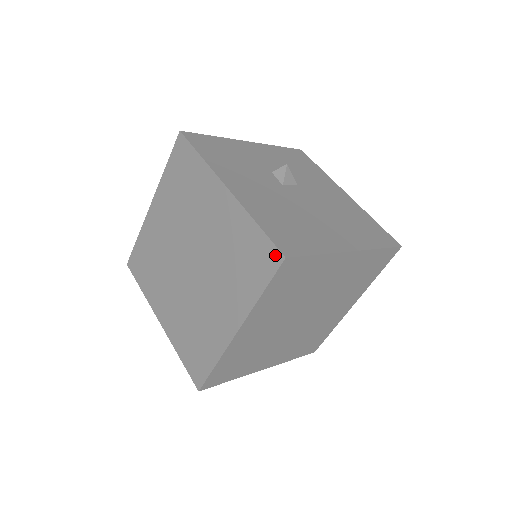
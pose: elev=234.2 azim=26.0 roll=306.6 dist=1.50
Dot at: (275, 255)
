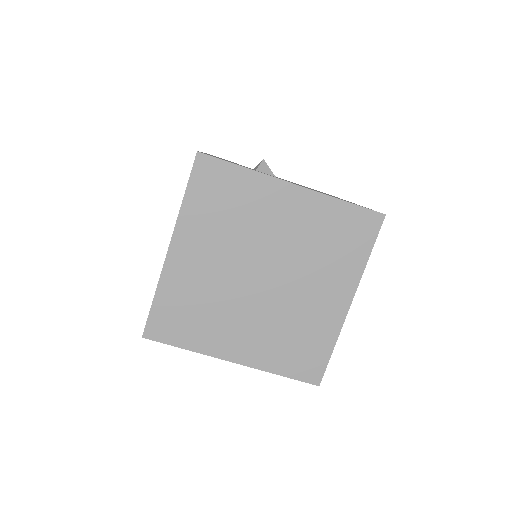
Dot at: (374, 218)
